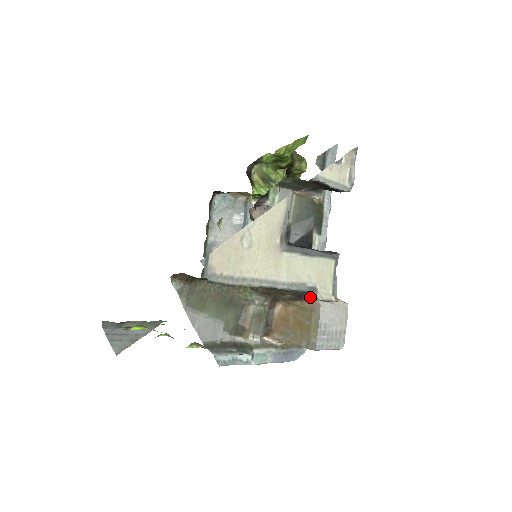
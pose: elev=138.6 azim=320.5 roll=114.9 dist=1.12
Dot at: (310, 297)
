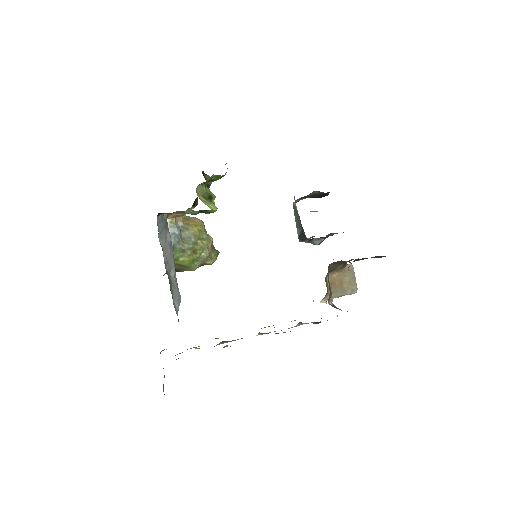
Dot at: occluded
